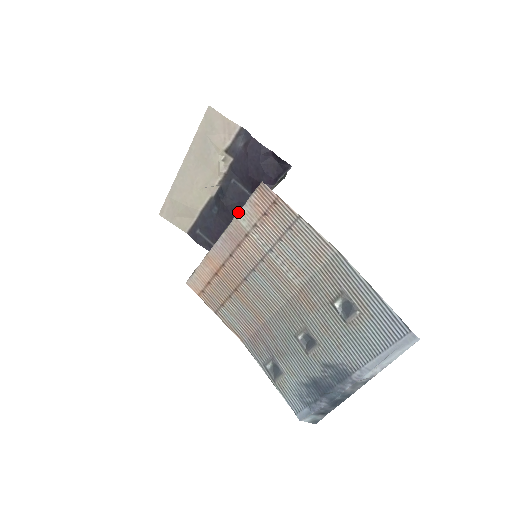
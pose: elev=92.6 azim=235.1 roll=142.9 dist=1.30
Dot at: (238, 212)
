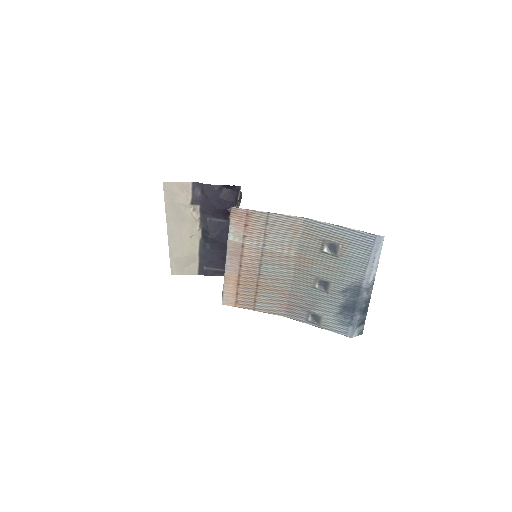
Dot at: (228, 235)
